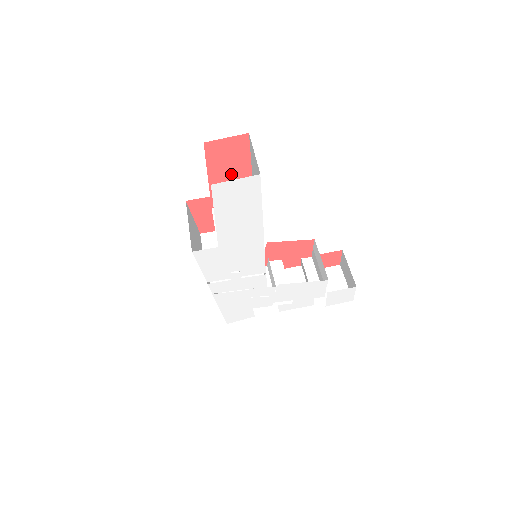
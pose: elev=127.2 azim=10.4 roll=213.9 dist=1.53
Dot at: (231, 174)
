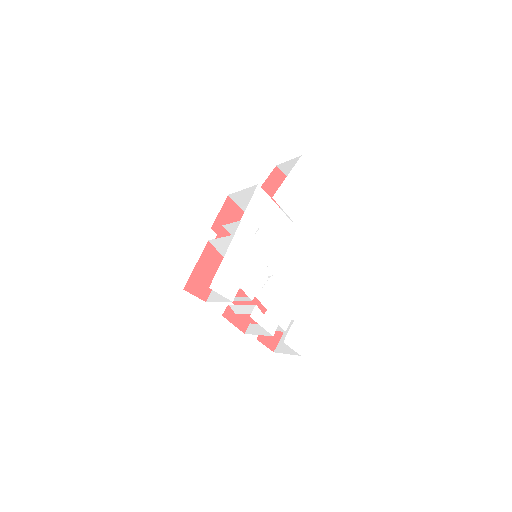
Dot at: (272, 196)
